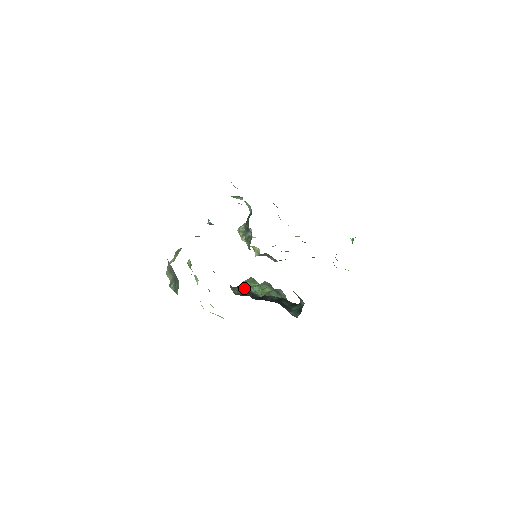
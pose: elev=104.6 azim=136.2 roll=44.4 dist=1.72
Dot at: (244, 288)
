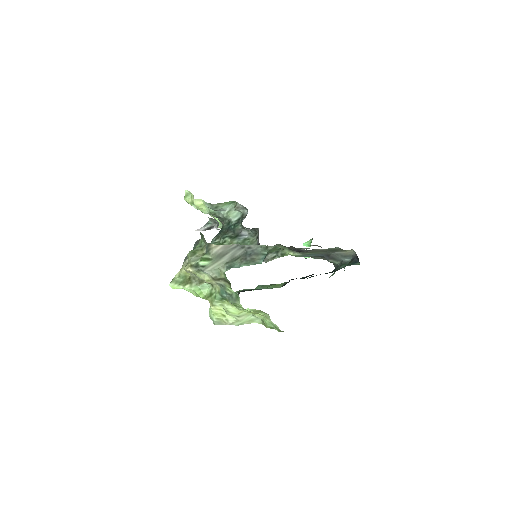
Dot at: (251, 290)
